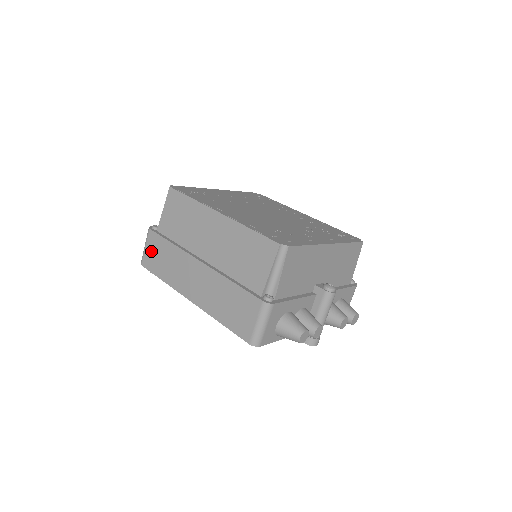
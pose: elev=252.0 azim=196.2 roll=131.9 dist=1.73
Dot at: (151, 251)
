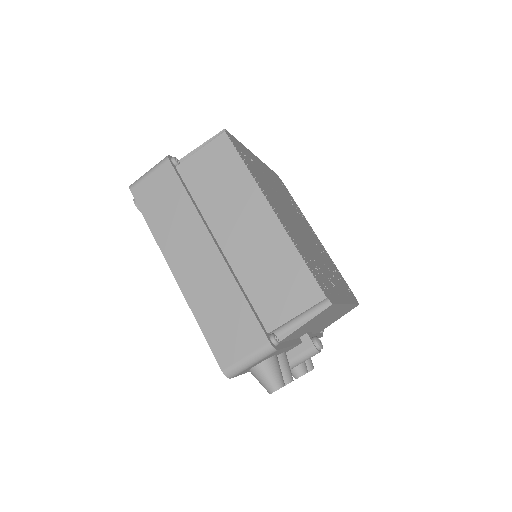
Dot at: (155, 185)
